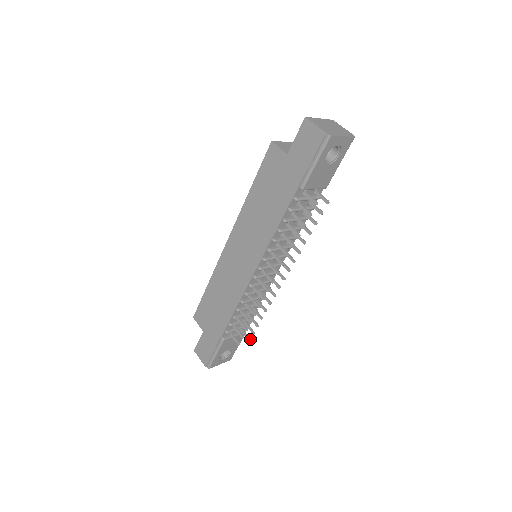
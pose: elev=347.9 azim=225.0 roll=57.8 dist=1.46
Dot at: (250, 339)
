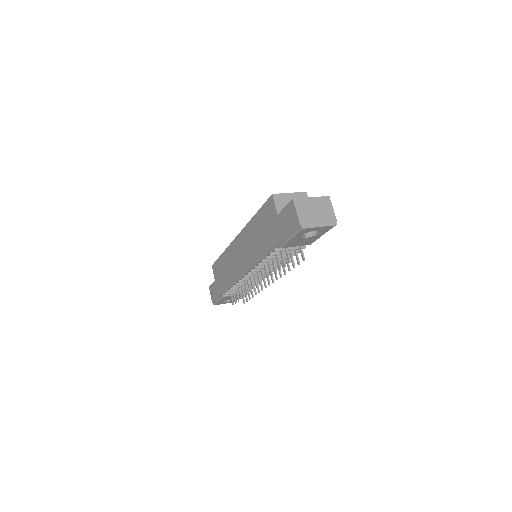
Dot at: occluded
